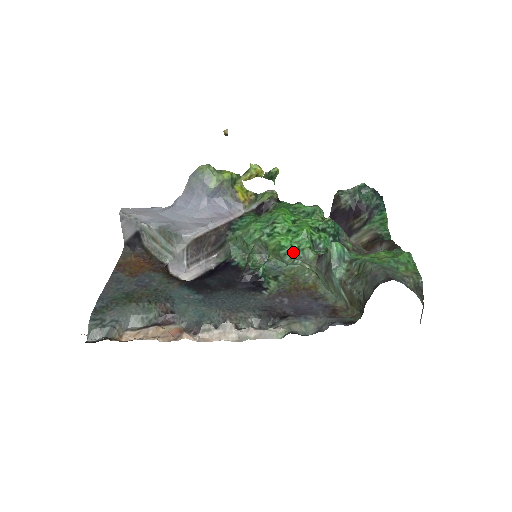
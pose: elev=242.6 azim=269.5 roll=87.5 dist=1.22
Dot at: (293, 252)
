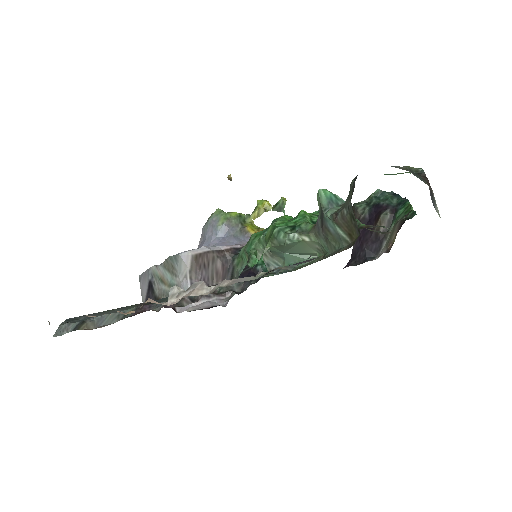
Dot at: (288, 229)
